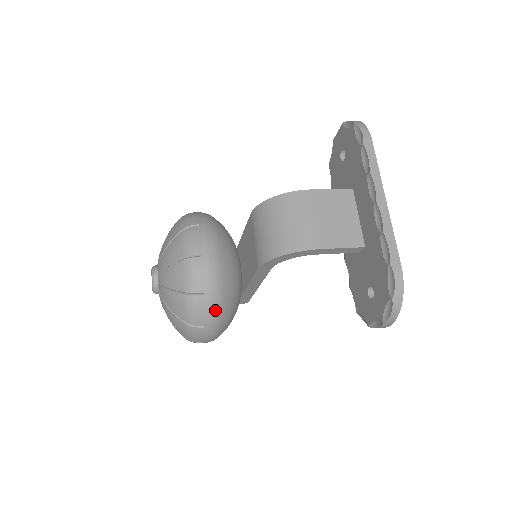
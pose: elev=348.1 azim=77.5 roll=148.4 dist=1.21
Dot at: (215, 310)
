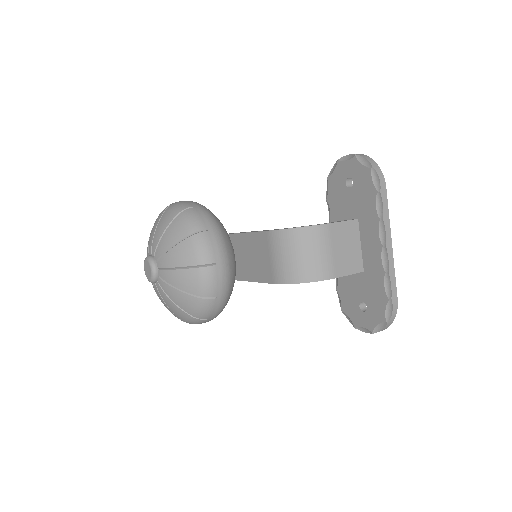
Dot at: (222, 307)
